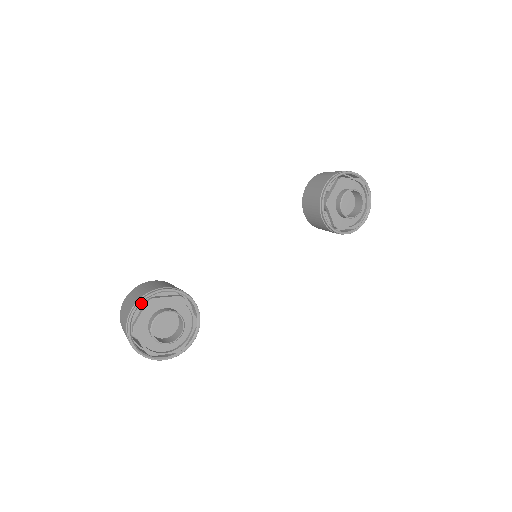
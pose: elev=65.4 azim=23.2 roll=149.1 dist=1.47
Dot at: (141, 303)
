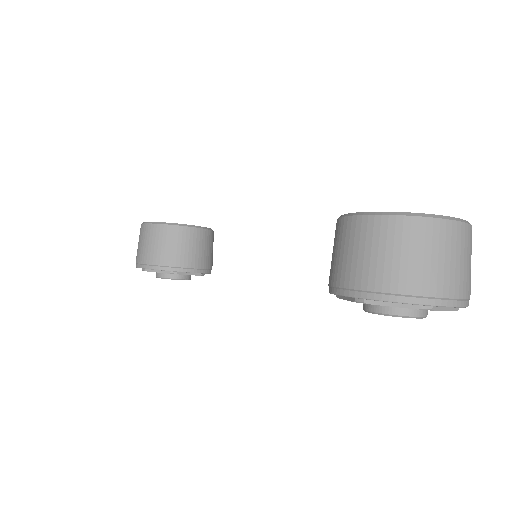
Dot at: occluded
